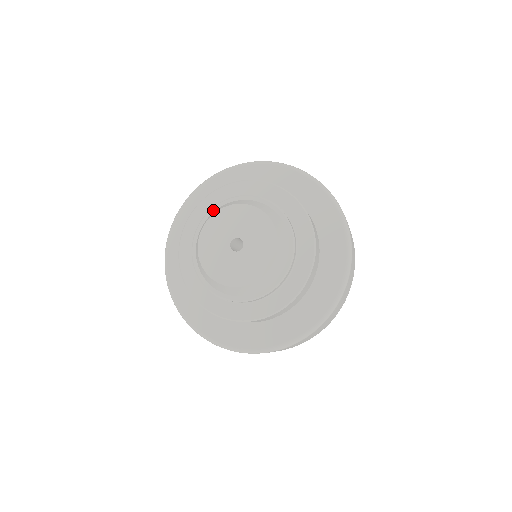
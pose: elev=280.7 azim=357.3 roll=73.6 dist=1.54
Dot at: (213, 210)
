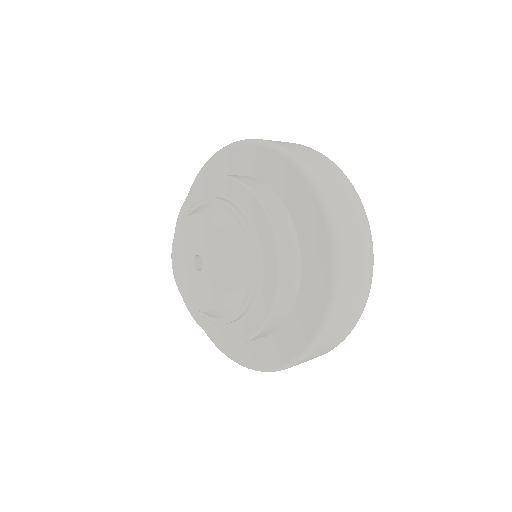
Dot at: occluded
